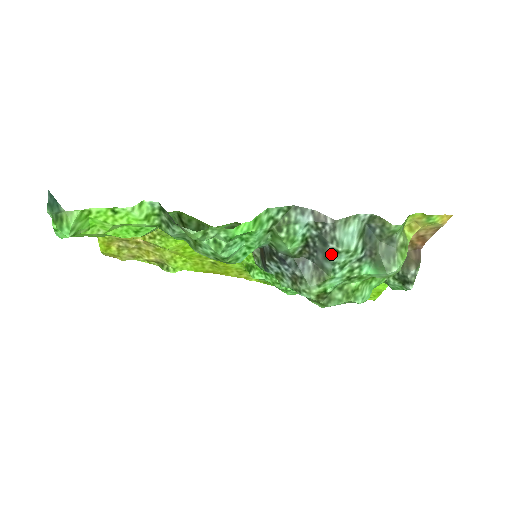
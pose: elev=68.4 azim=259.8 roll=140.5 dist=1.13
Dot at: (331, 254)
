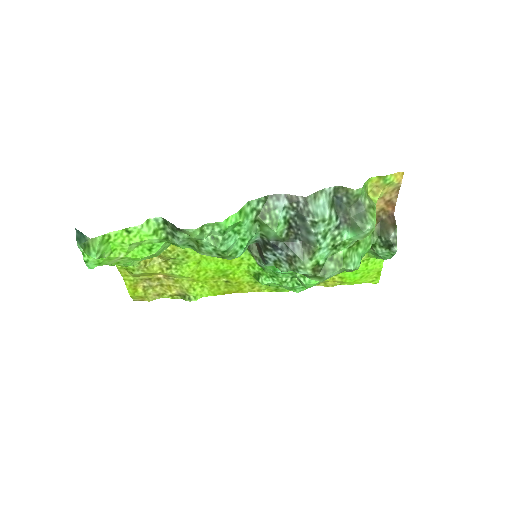
Dot at: (311, 226)
